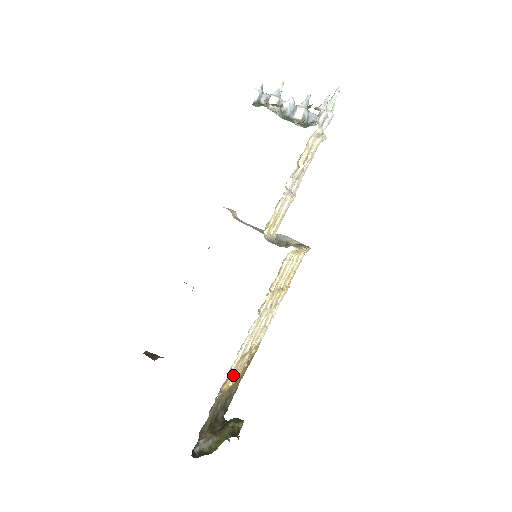
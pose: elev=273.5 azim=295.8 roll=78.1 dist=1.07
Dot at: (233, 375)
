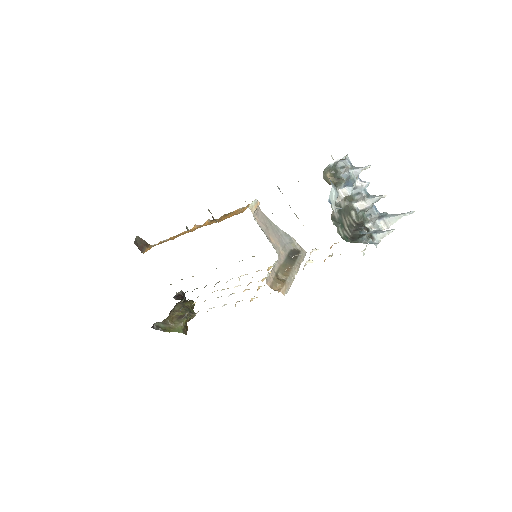
Dot at: occluded
